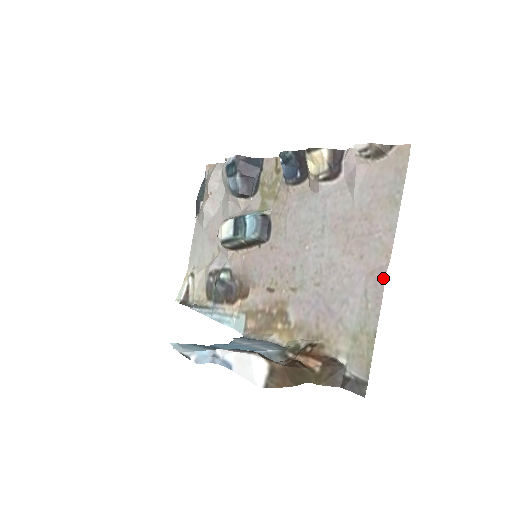
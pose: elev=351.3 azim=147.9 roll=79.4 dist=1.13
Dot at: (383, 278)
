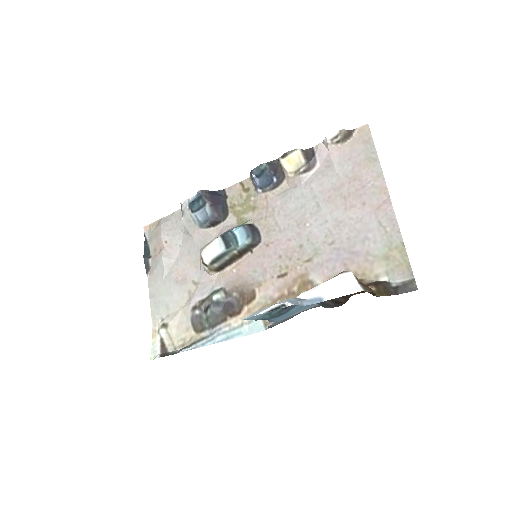
Dot at: (390, 206)
